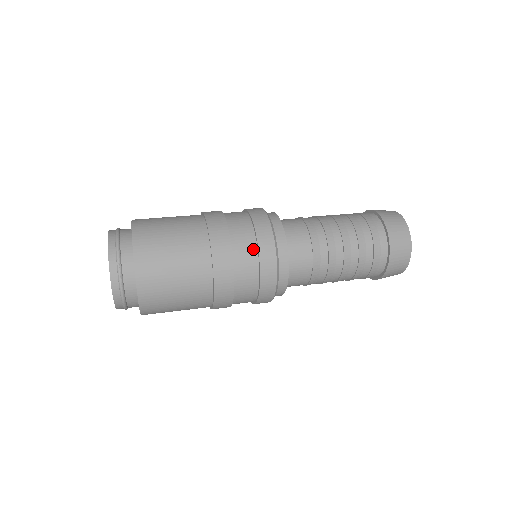
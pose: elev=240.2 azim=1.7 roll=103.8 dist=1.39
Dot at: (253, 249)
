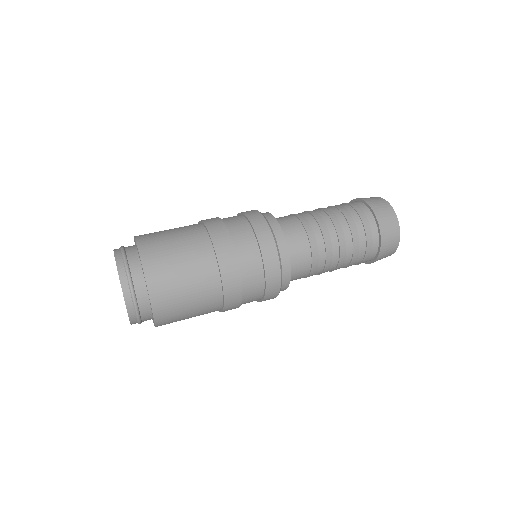
Dot at: (248, 230)
